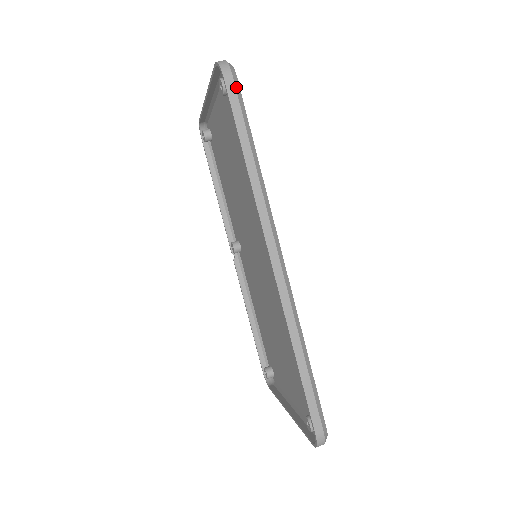
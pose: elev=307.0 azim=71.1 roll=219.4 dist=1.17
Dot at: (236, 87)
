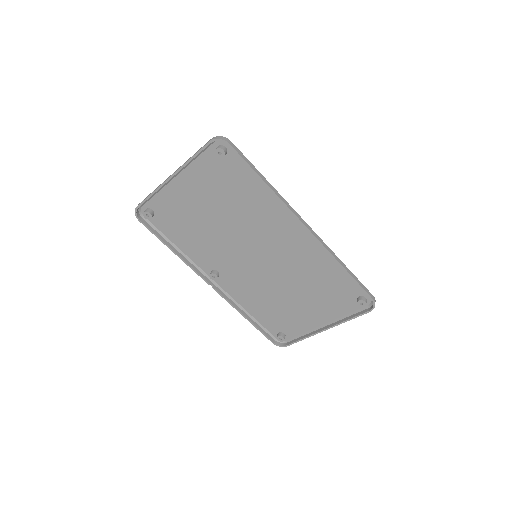
Dot at: (236, 147)
